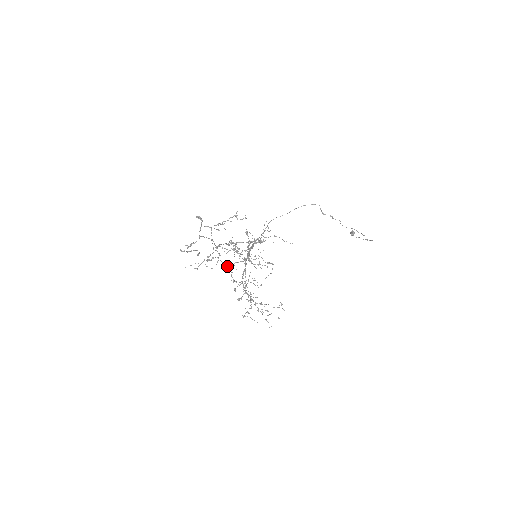
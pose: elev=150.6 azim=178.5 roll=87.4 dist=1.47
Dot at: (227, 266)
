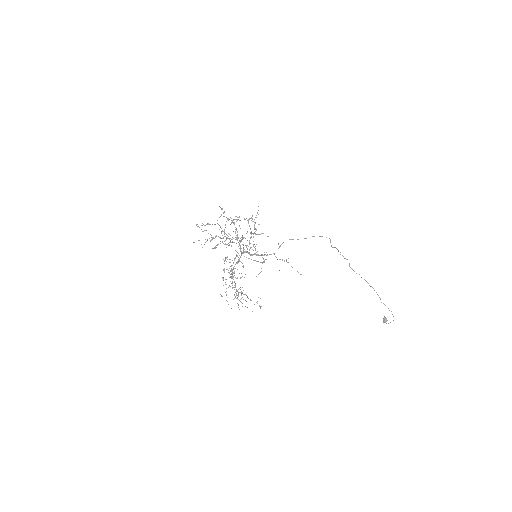
Dot at: (223, 243)
